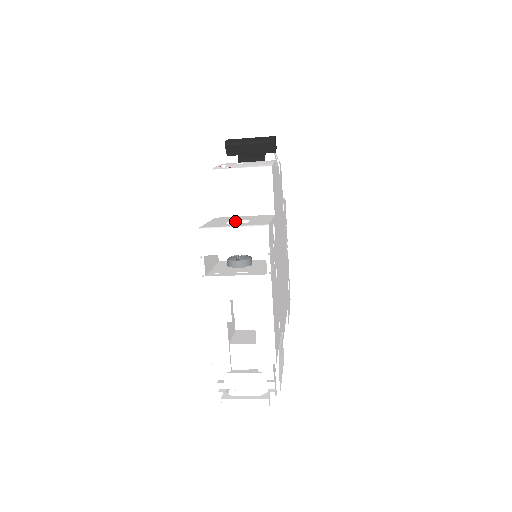
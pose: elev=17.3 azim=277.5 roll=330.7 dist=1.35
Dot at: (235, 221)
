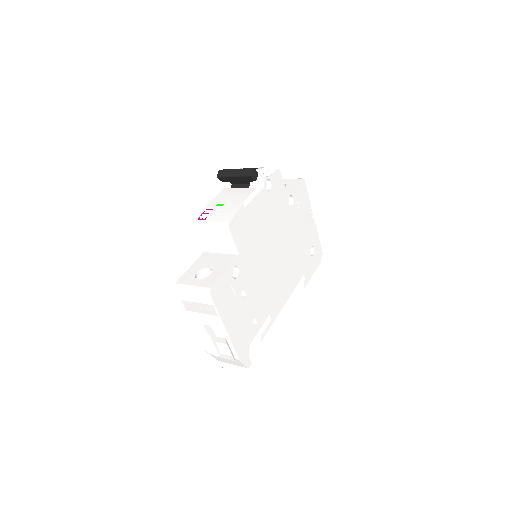
Dot at: (205, 268)
